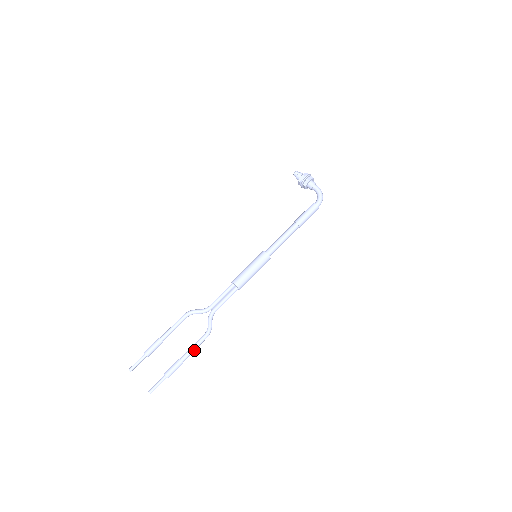
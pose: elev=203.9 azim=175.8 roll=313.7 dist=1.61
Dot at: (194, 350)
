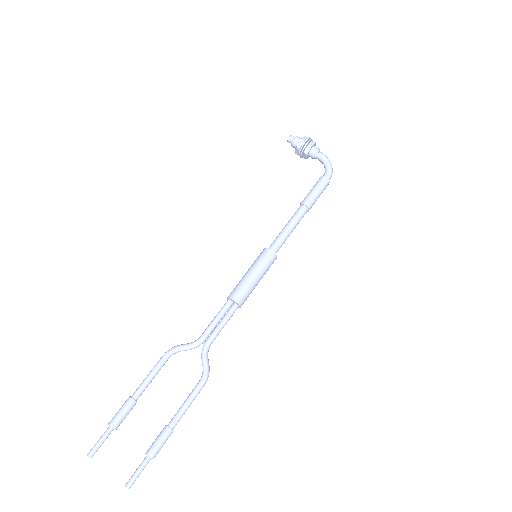
Dot at: (187, 408)
